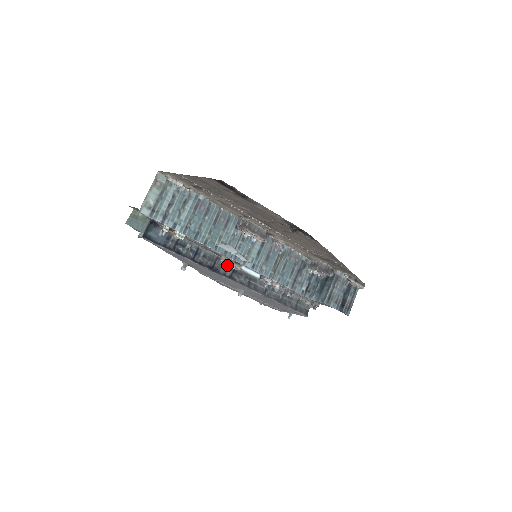
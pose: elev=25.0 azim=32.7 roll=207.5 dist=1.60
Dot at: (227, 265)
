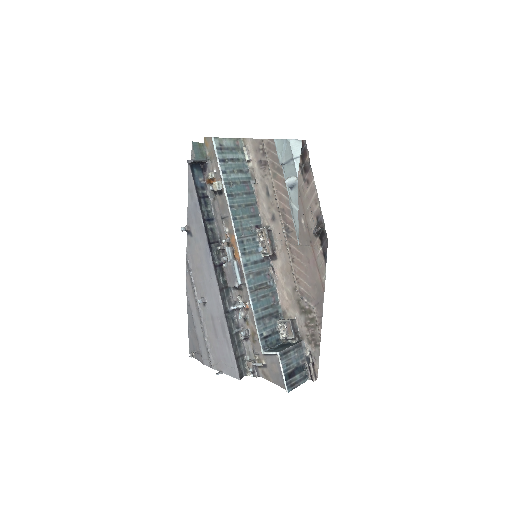
Dot at: (219, 256)
